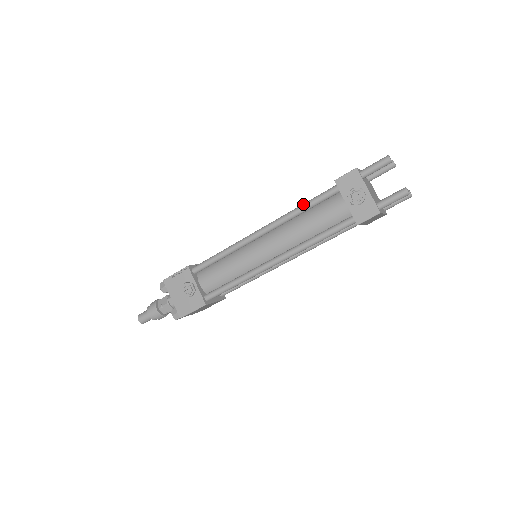
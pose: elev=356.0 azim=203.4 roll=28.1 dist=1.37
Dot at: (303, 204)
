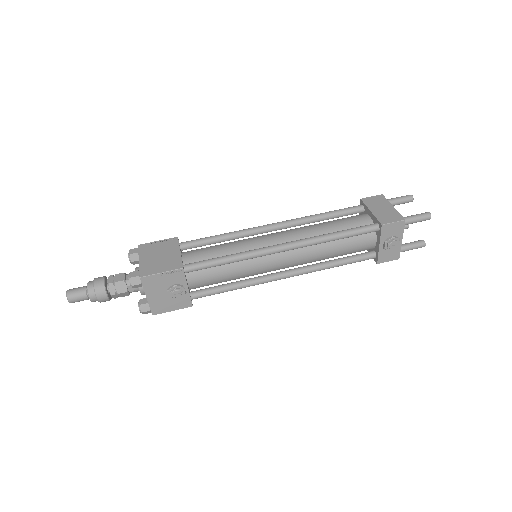
Dot at: (341, 234)
